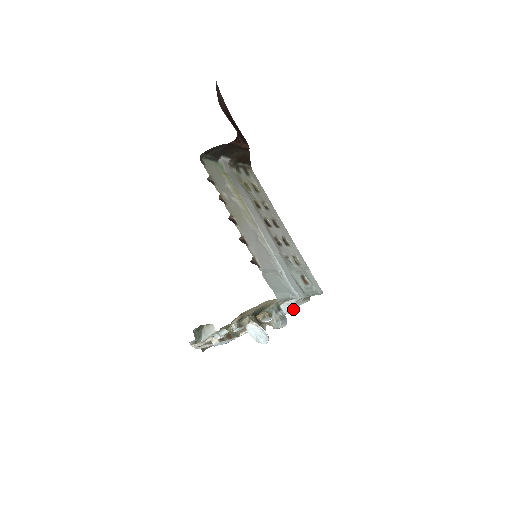
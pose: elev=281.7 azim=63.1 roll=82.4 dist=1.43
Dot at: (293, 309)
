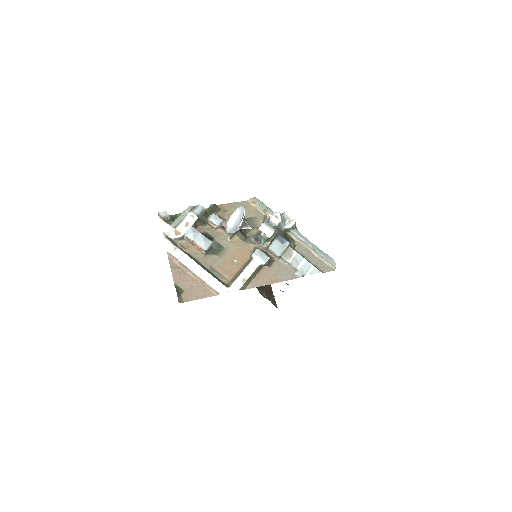
Dot at: (278, 212)
